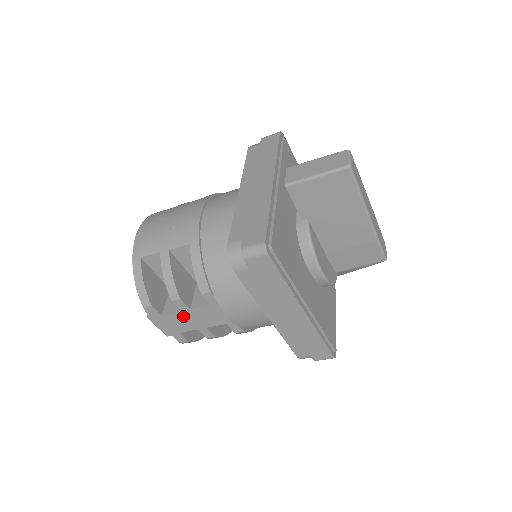
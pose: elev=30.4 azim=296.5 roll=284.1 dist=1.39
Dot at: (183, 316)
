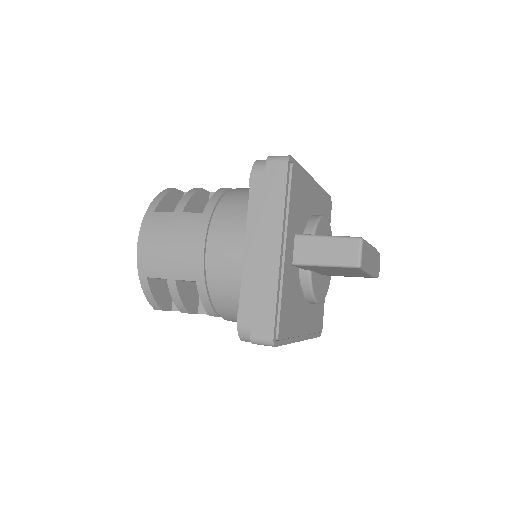
Dot at: occluded
